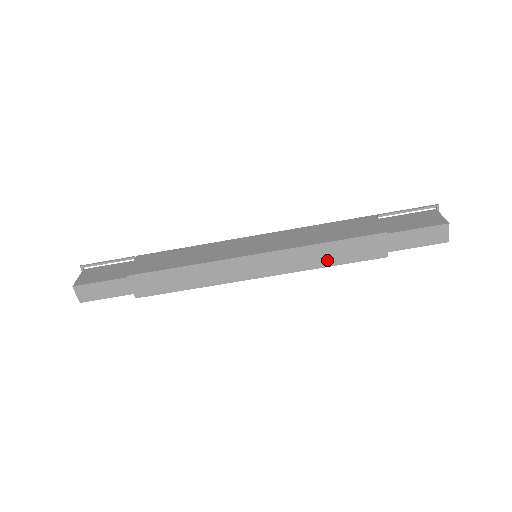
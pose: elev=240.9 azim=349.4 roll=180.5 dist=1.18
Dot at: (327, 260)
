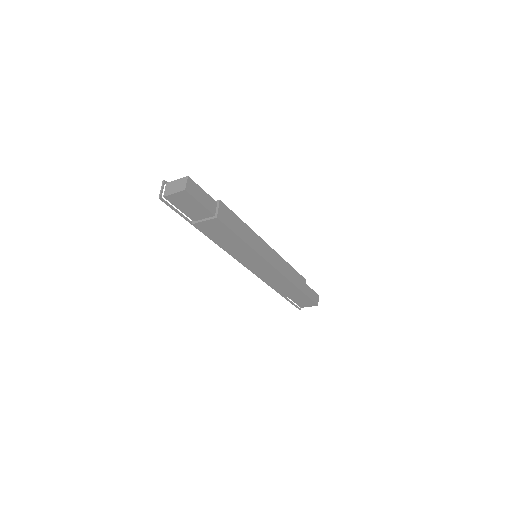
Dot at: (290, 276)
